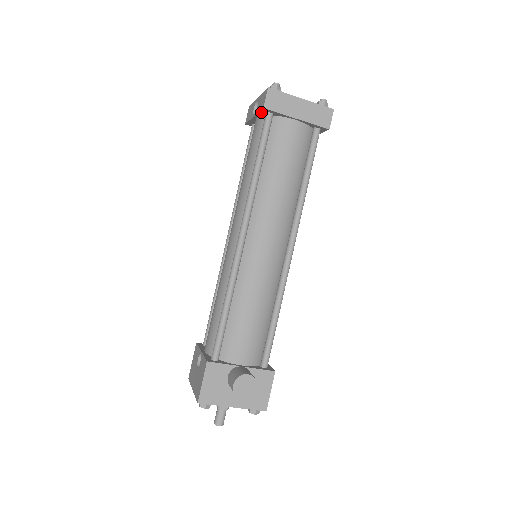
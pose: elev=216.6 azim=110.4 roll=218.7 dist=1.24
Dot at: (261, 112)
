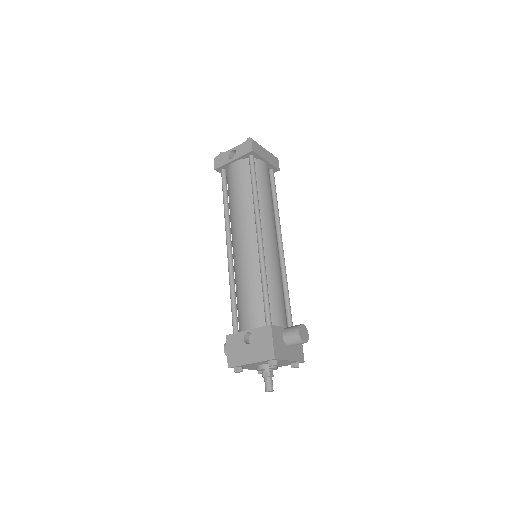
Dot at: (245, 155)
